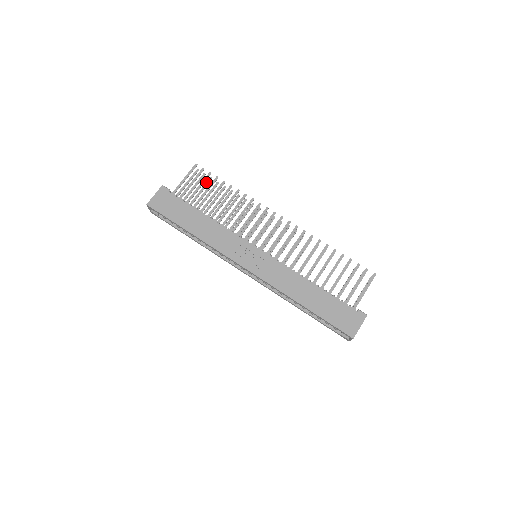
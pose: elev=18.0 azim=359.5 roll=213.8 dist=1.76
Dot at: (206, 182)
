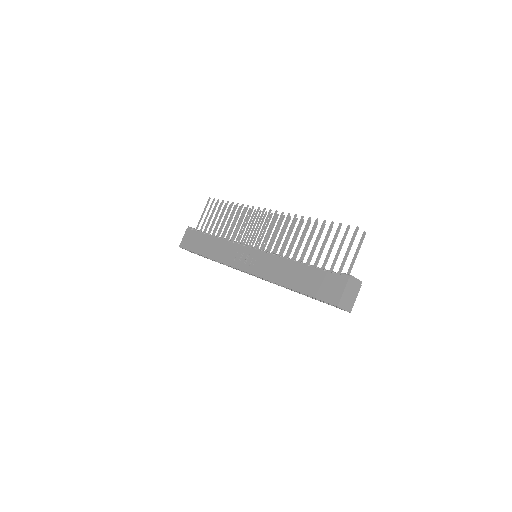
Dot at: (222, 209)
